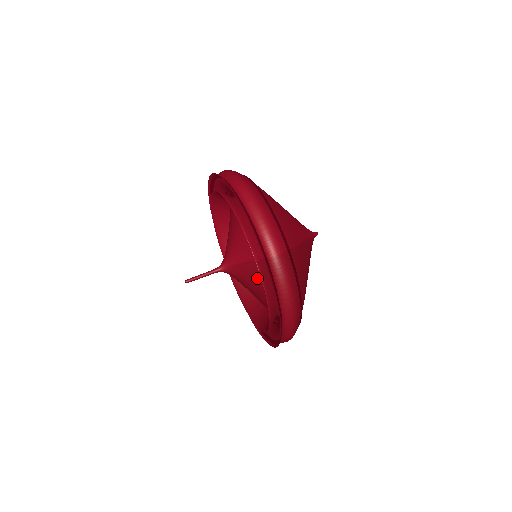
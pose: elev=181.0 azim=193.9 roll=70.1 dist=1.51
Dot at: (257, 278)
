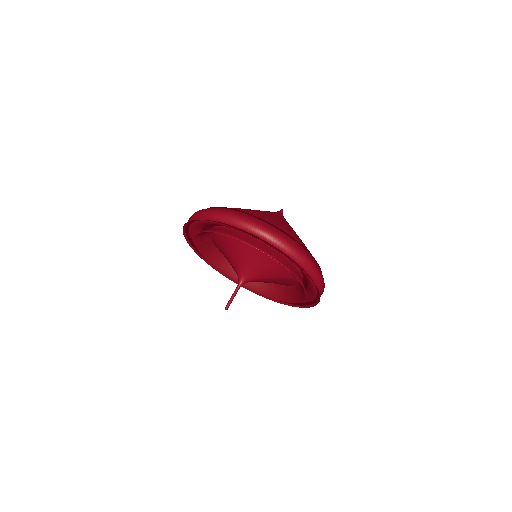
Dot at: occluded
